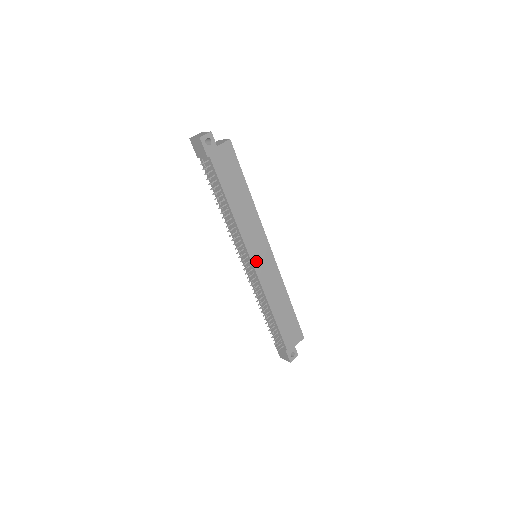
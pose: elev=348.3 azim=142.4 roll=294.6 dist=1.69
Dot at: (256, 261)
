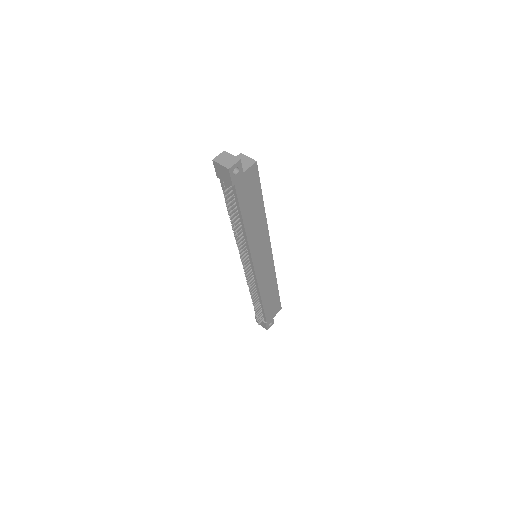
Dot at: (257, 264)
